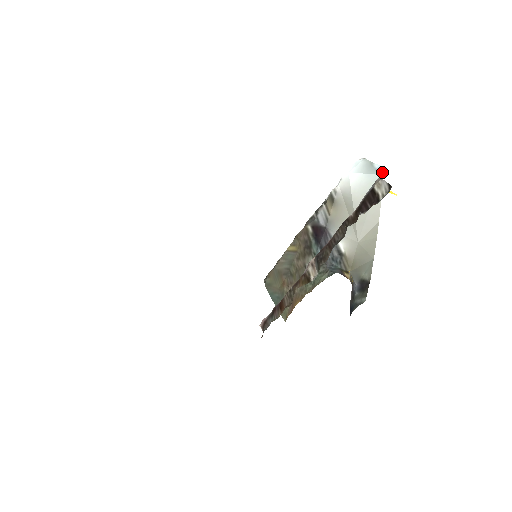
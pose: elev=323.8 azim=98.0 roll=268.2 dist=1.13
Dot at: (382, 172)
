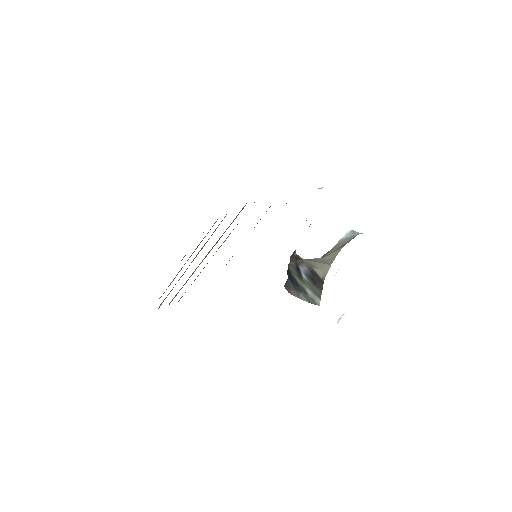
Dot at: occluded
